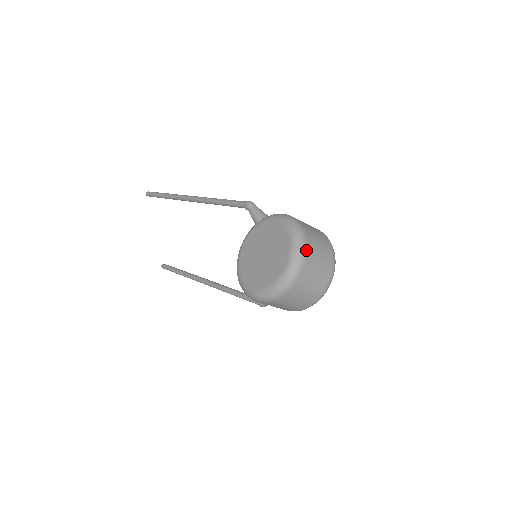
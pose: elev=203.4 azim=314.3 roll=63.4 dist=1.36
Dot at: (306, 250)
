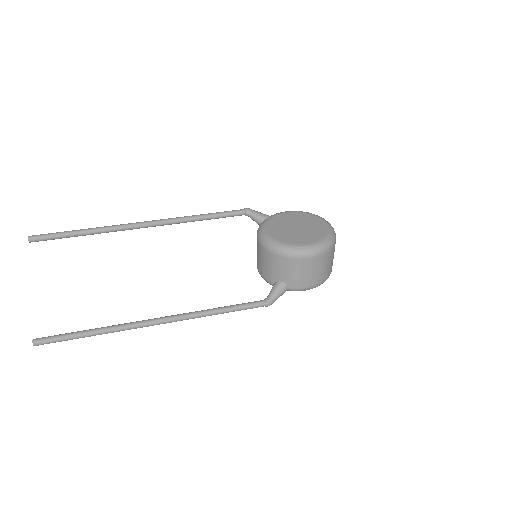
Dot at: occluded
